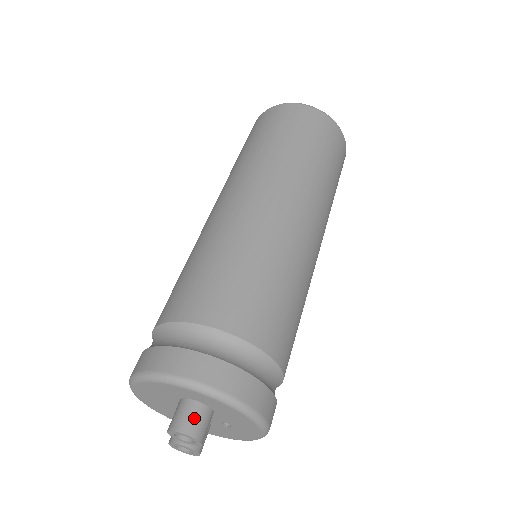
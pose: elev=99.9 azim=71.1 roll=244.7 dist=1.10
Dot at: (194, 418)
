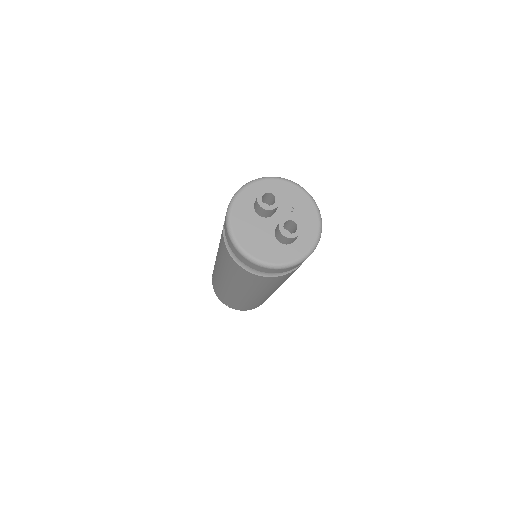
Dot at: occluded
